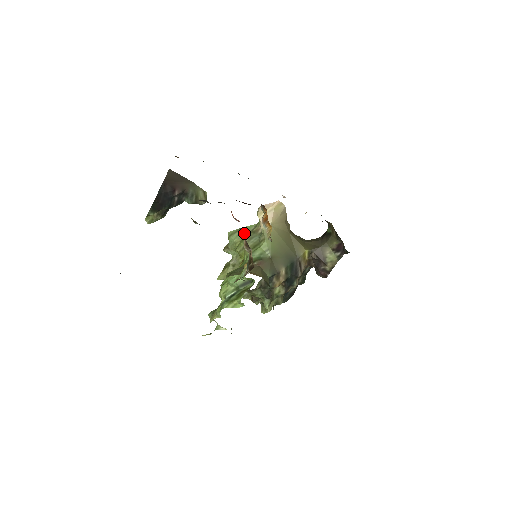
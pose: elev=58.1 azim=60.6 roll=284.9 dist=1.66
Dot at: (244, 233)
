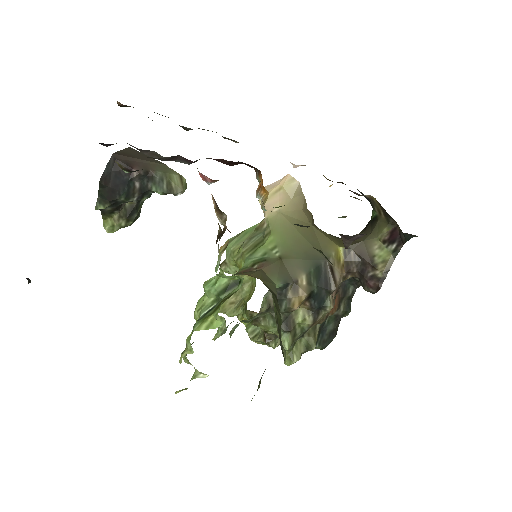
Dot at: (245, 236)
